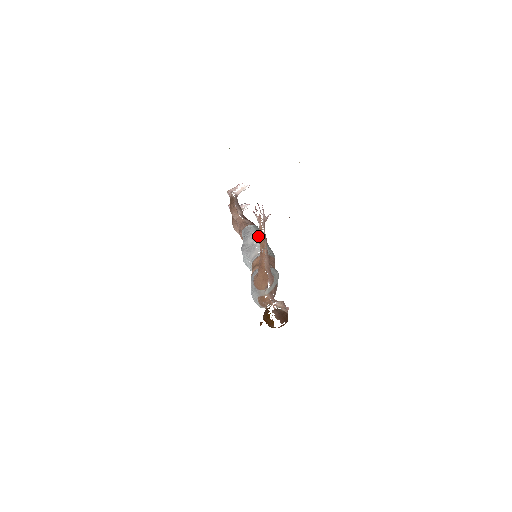
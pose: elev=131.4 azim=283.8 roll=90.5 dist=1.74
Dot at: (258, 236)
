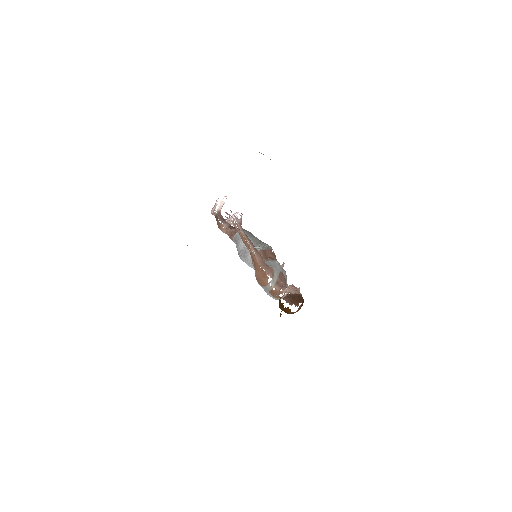
Dot at: occluded
